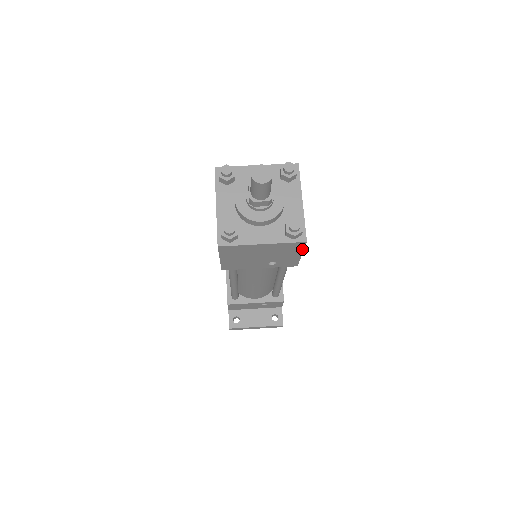
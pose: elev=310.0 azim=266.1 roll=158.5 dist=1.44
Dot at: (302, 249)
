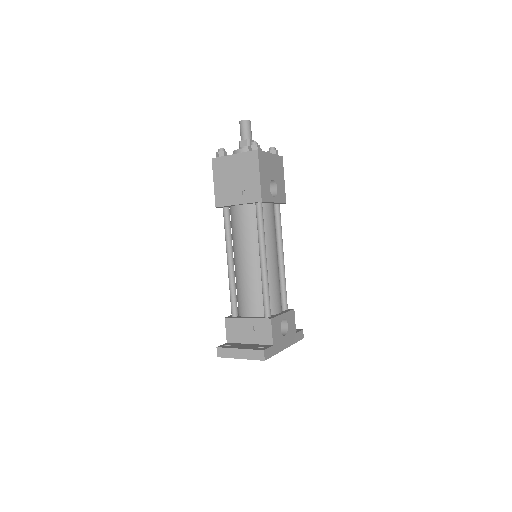
Dot at: (258, 164)
